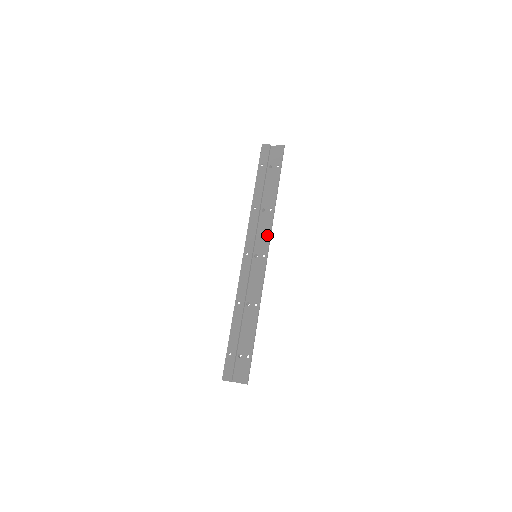
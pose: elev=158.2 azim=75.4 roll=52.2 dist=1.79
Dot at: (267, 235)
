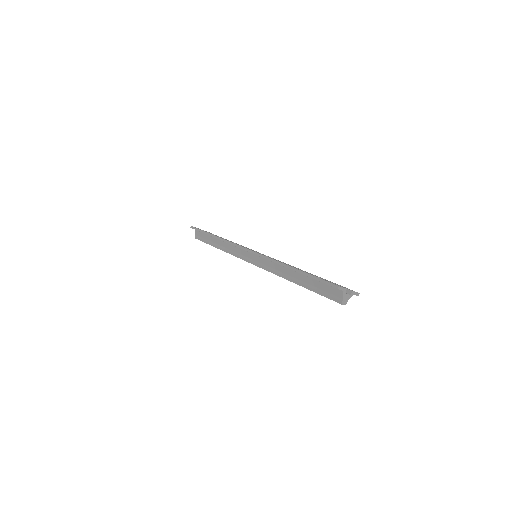
Dot at: occluded
